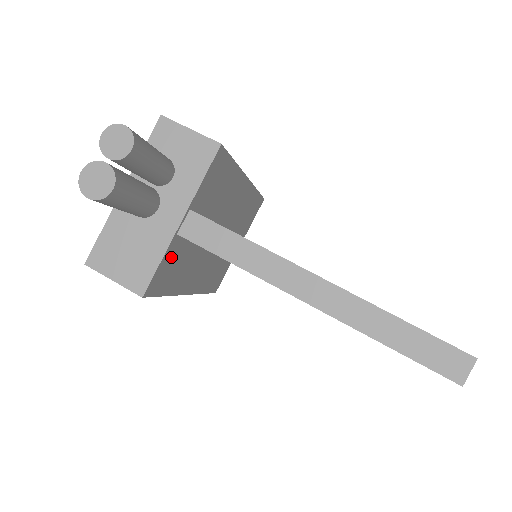
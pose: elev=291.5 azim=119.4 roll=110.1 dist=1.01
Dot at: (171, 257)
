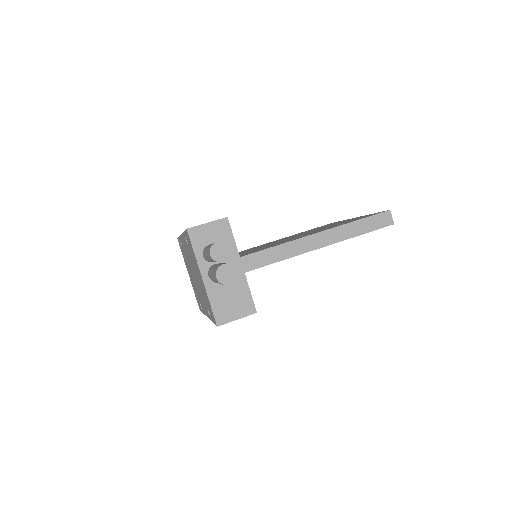
Dot at: occluded
